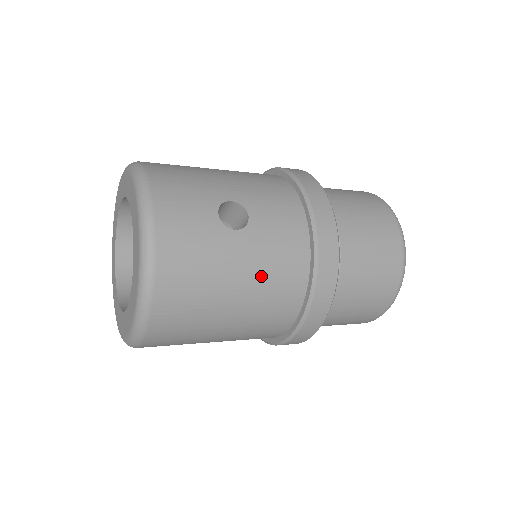
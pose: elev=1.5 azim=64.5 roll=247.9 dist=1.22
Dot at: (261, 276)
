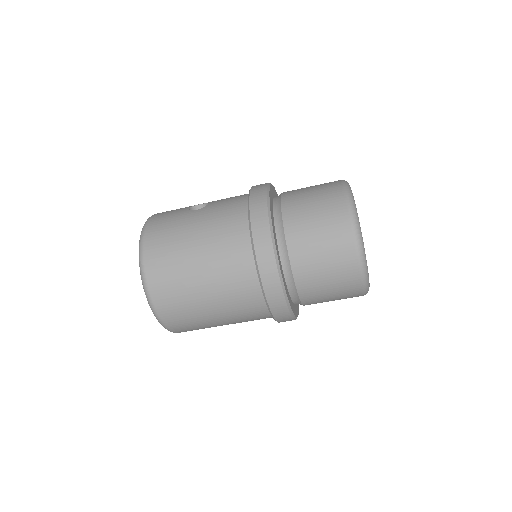
Dot at: (212, 226)
